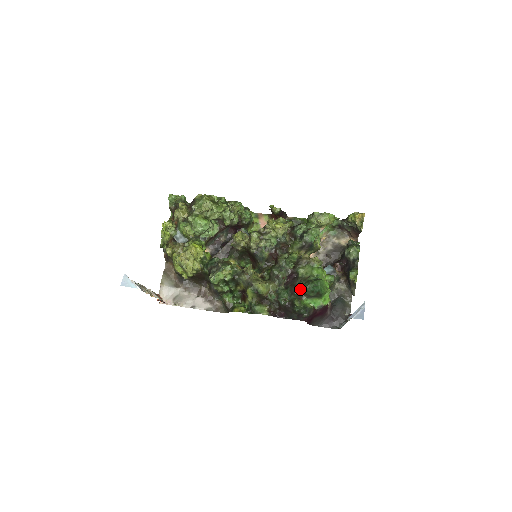
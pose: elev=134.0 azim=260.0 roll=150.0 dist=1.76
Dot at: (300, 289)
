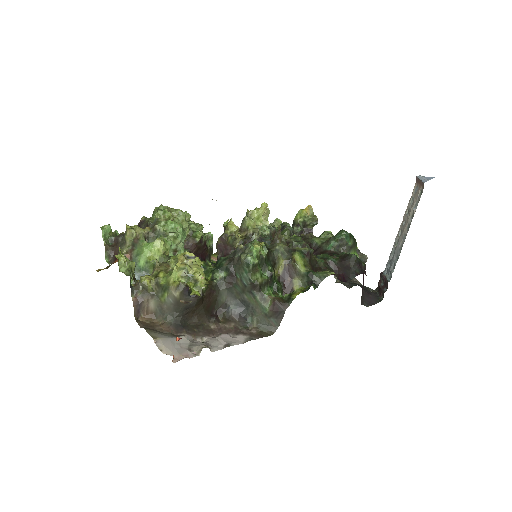
Dot at: (334, 248)
